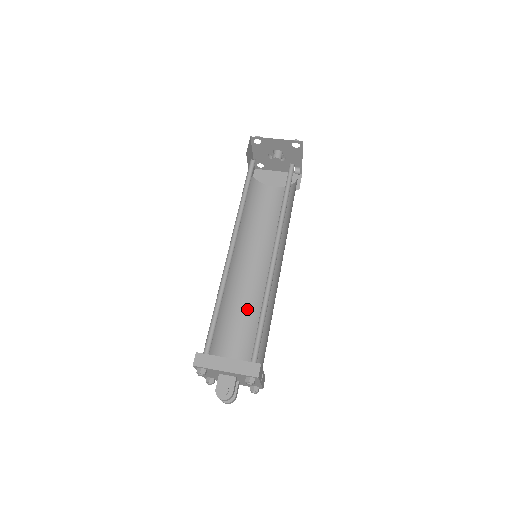
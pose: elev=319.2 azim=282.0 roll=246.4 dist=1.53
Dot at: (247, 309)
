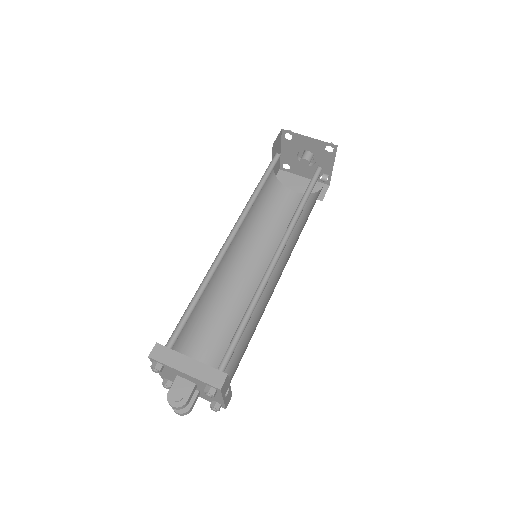
Dot at: (232, 314)
